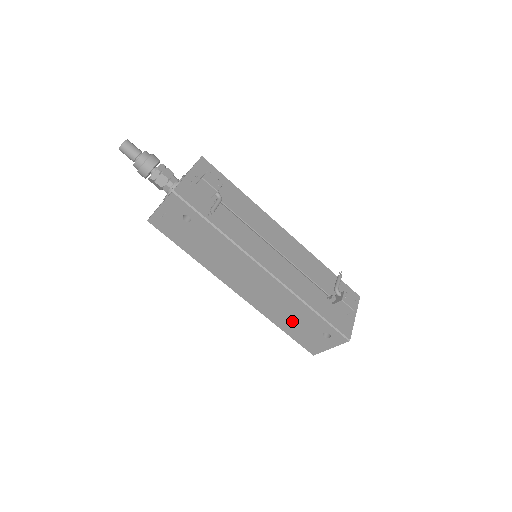
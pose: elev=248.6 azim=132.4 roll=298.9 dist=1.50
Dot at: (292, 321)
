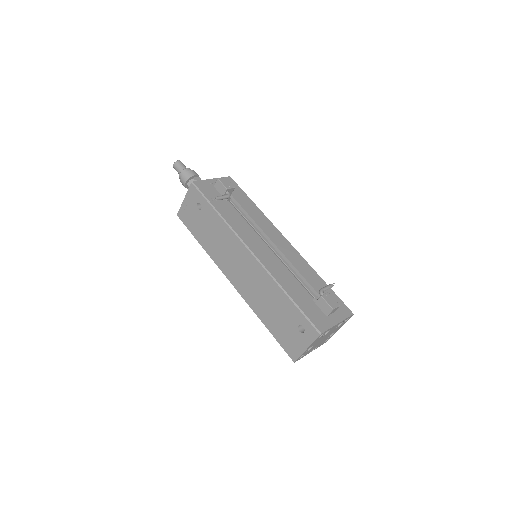
Dot at: (273, 313)
